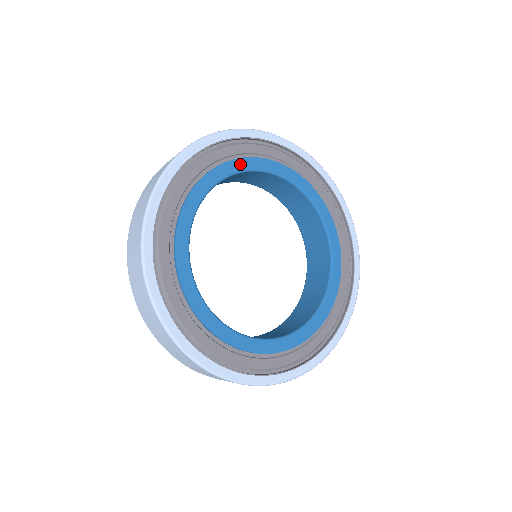
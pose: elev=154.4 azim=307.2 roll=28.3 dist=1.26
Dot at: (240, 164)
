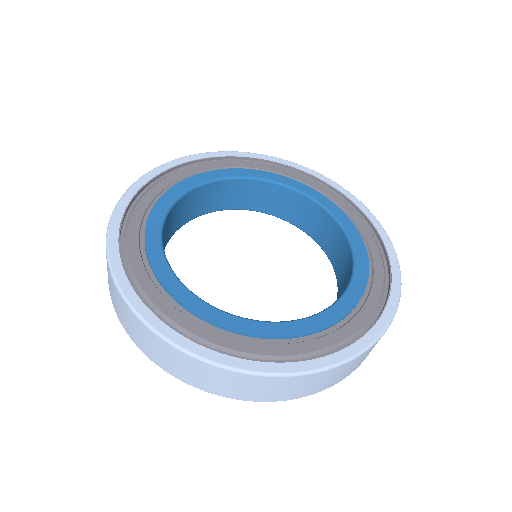
Dot at: (200, 178)
